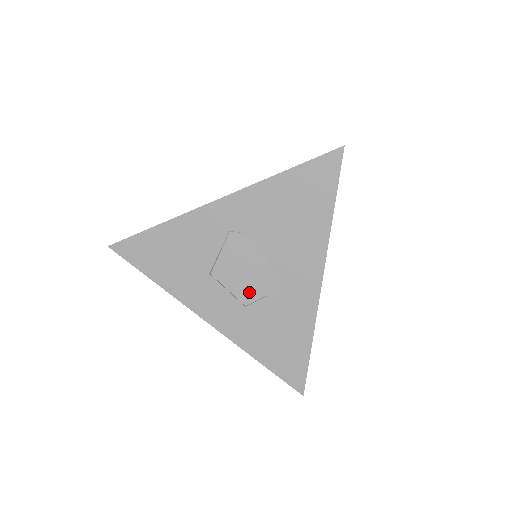
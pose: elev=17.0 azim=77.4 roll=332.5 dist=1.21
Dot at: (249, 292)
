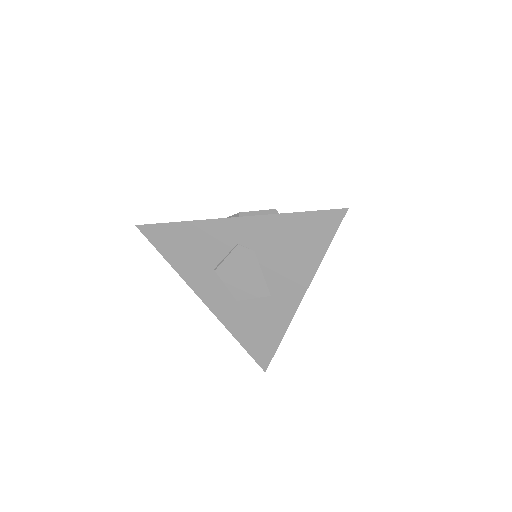
Dot at: (242, 292)
